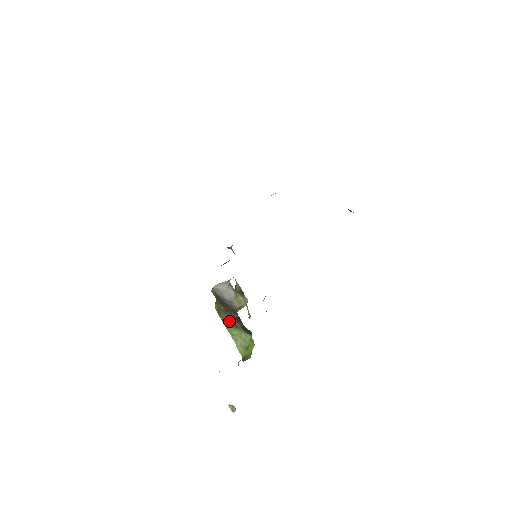
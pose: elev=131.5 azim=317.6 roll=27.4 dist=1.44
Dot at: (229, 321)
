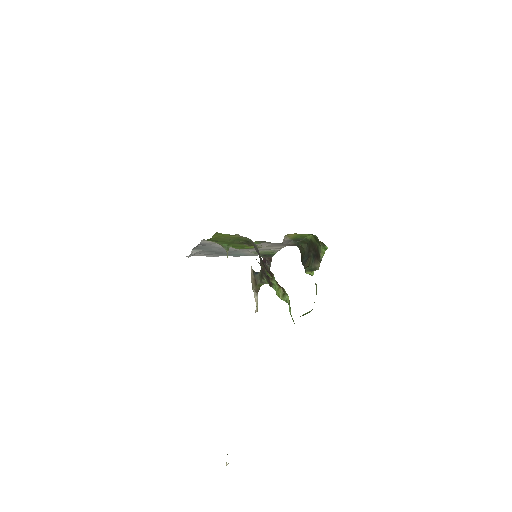
Dot at: occluded
